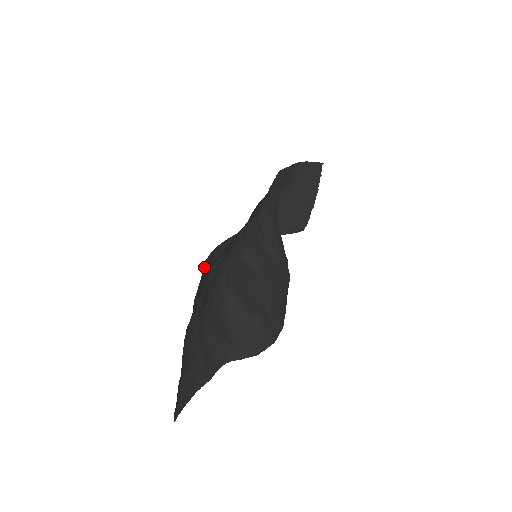
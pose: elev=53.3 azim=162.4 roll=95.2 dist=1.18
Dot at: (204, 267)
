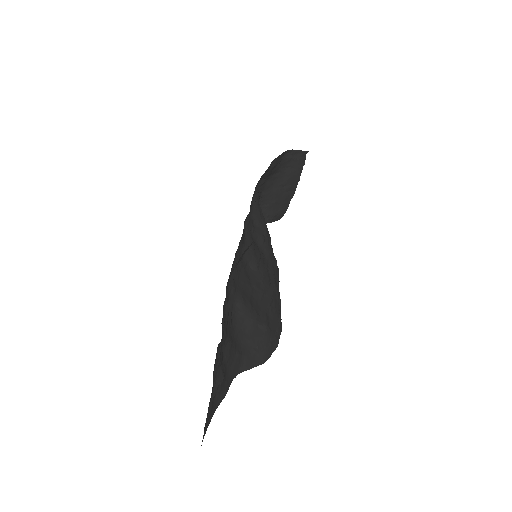
Dot at: occluded
